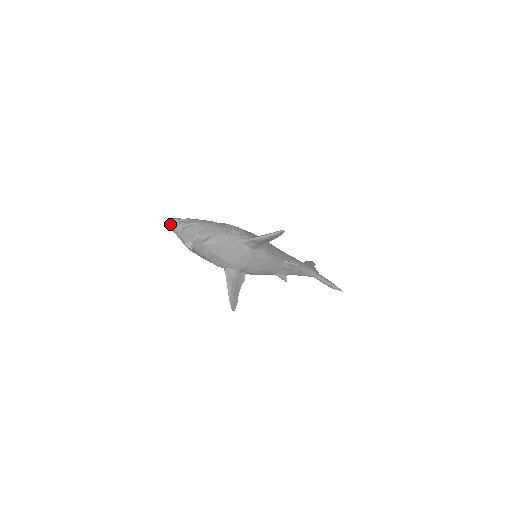
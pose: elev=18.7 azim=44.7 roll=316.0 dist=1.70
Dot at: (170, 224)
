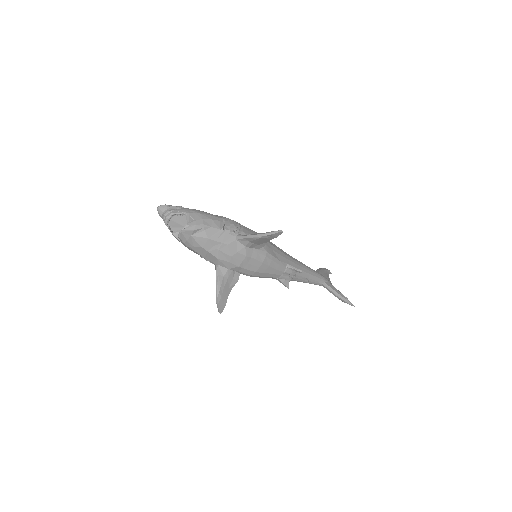
Dot at: (159, 210)
